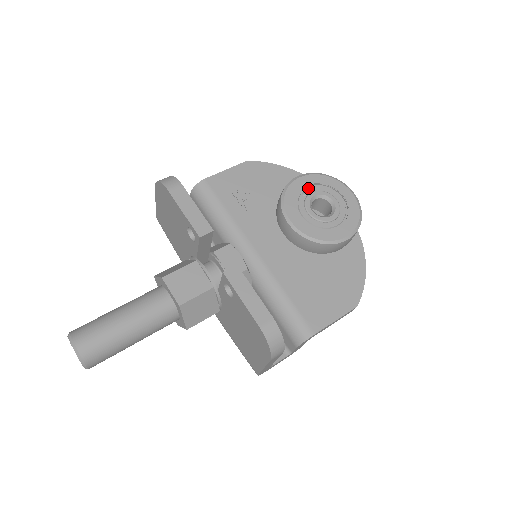
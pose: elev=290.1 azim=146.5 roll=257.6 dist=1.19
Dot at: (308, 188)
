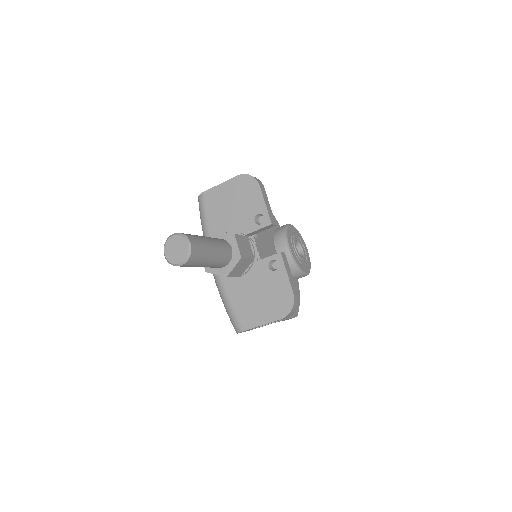
Dot at: (294, 234)
